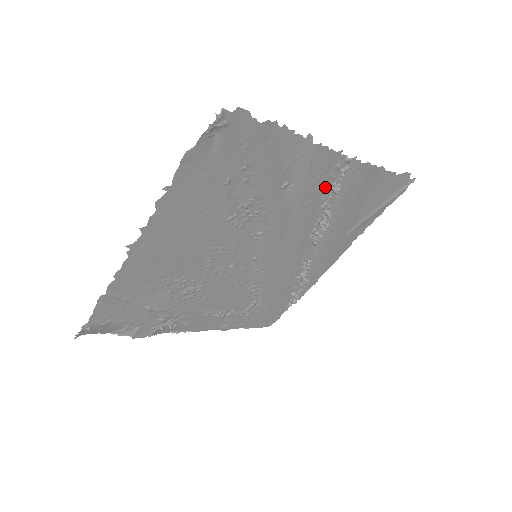
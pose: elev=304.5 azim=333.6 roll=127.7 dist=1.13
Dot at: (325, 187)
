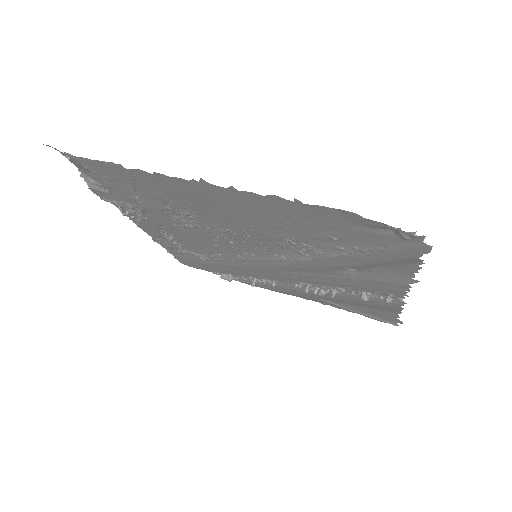
Dot at: (362, 289)
